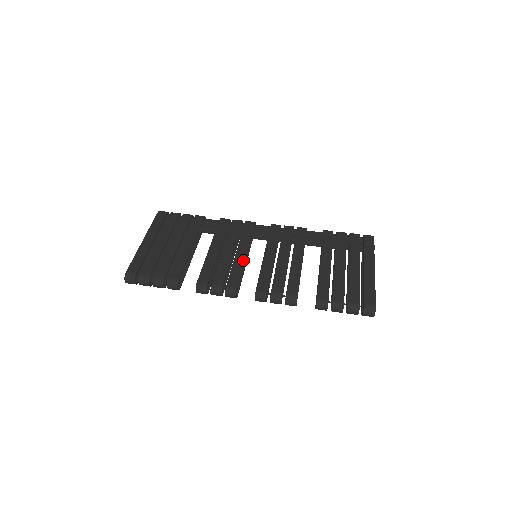
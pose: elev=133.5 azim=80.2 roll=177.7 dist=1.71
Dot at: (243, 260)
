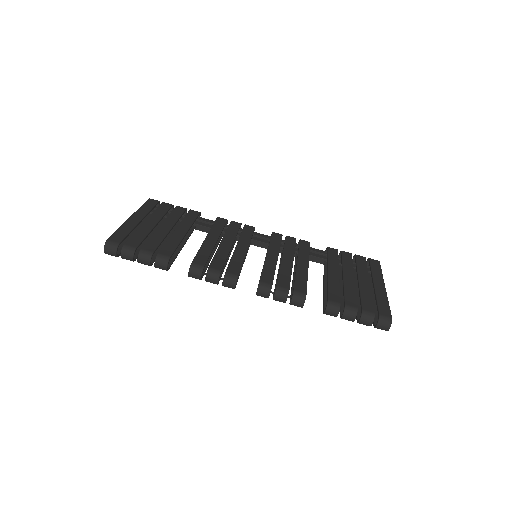
Dot at: (244, 254)
